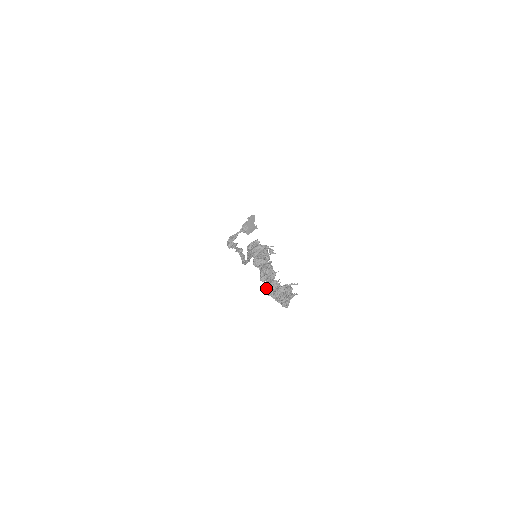
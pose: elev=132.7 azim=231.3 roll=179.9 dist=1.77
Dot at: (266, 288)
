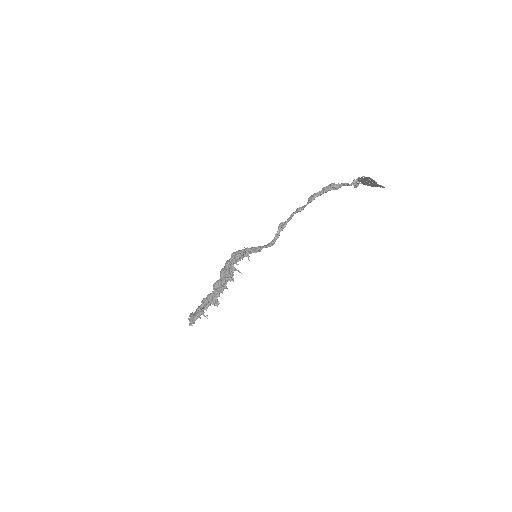
Dot at: (207, 296)
